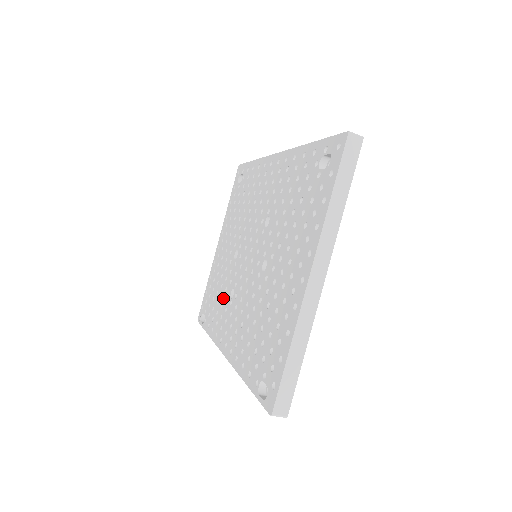
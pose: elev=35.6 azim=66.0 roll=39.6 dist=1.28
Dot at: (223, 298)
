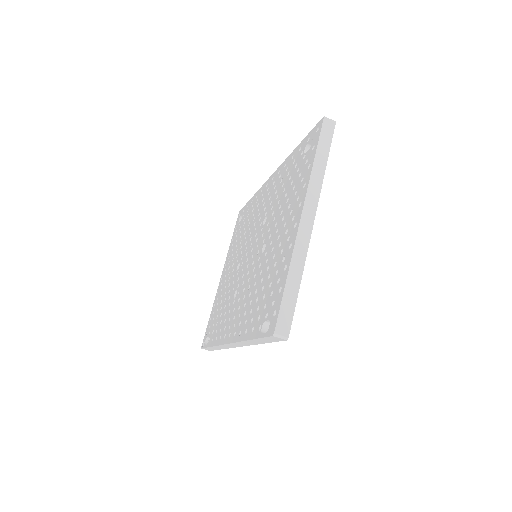
Dot at: (226, 306)
